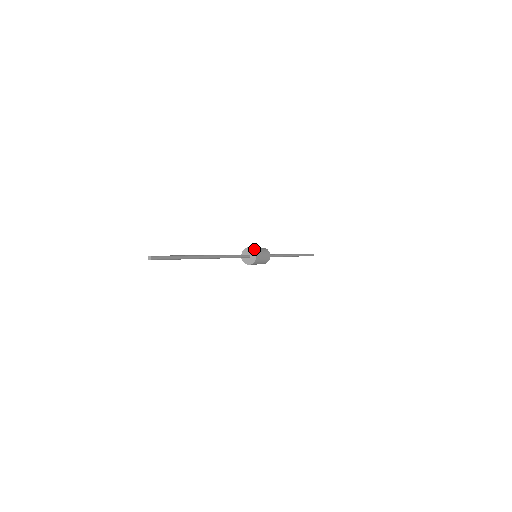
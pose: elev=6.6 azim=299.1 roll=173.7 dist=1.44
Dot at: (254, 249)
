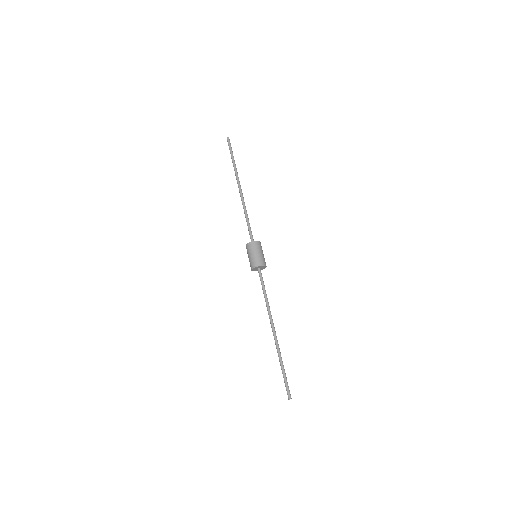
Dot at: occluded
